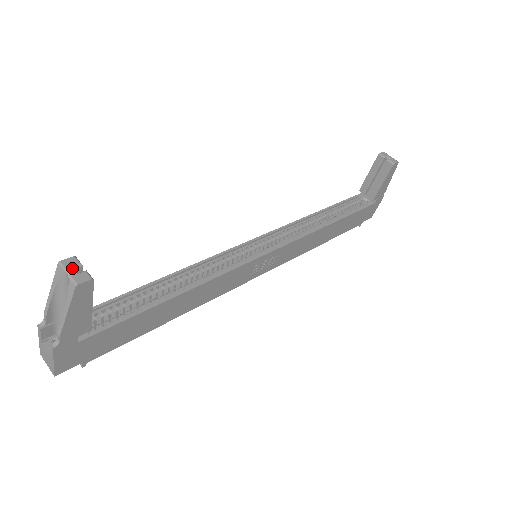
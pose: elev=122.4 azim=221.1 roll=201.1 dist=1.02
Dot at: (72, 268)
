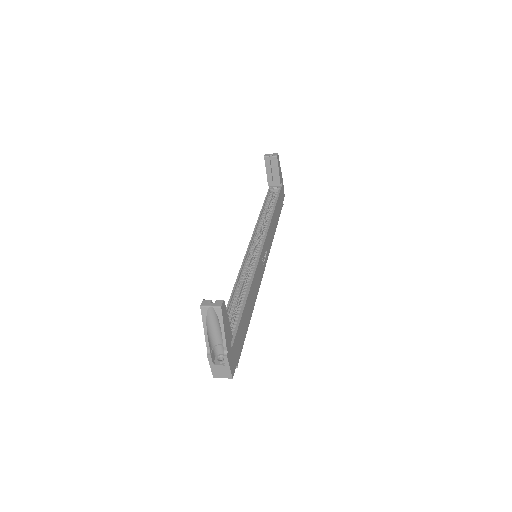
Dot at: (210, 303)
